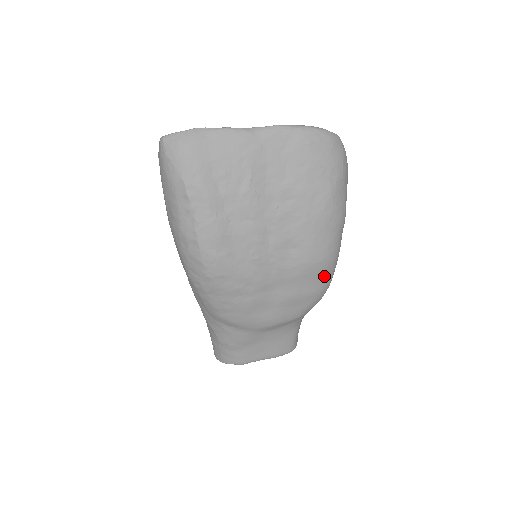
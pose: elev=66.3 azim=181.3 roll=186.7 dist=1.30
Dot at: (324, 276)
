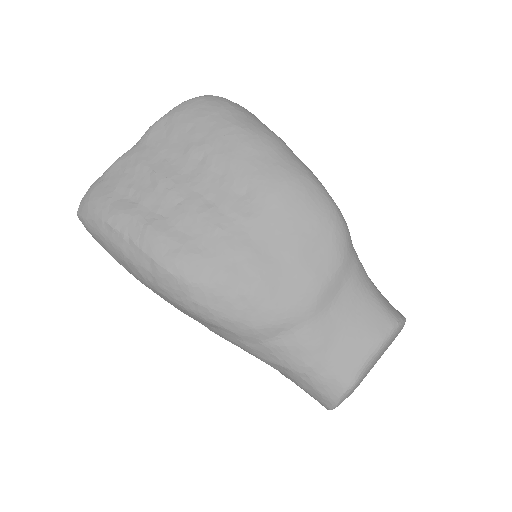
Dot at: (310, 196)
